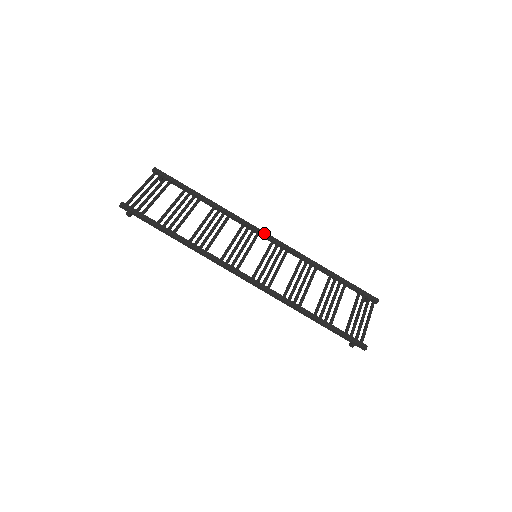
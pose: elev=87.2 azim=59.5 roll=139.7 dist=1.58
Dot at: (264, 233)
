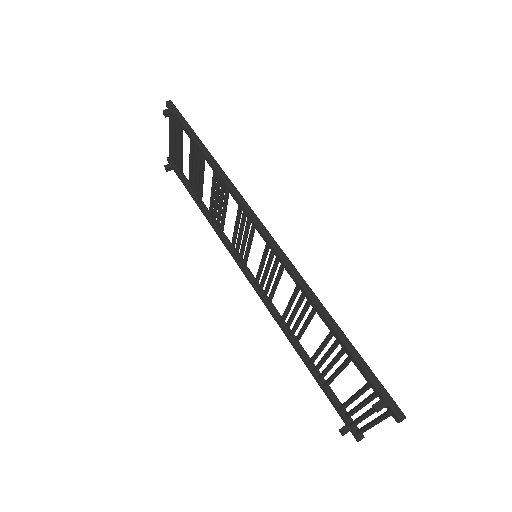
Dot at: (250, 271)
